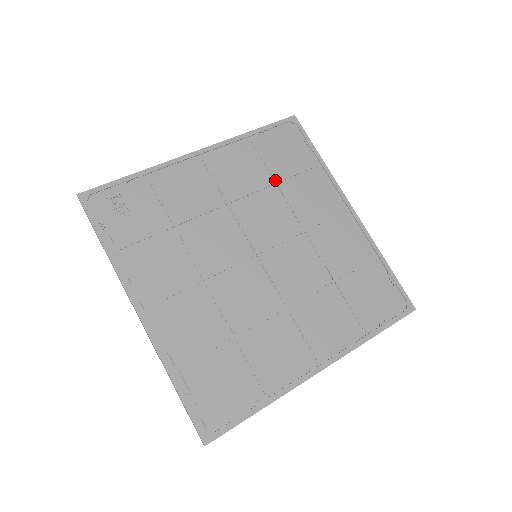
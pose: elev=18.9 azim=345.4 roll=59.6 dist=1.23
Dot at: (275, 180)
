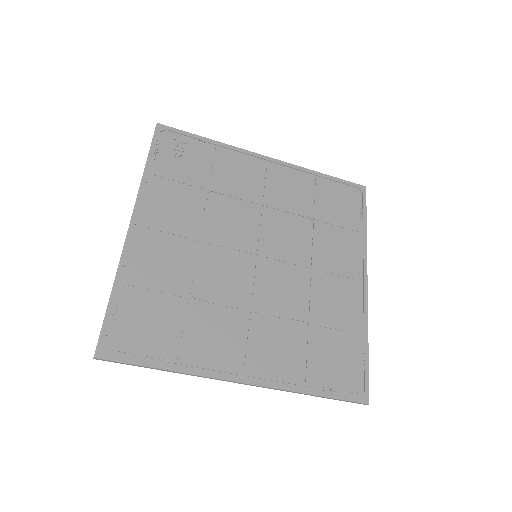
Dot at: (315, 217)
